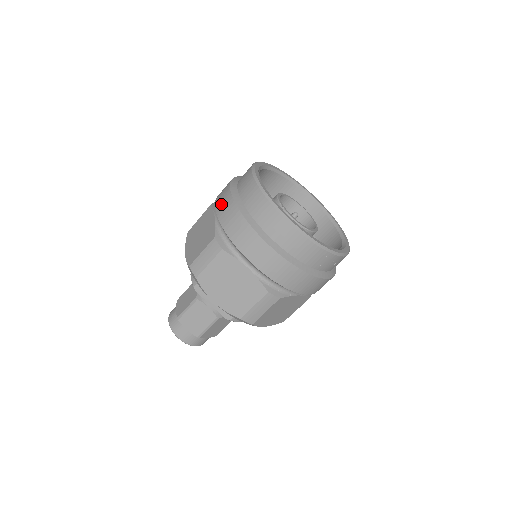
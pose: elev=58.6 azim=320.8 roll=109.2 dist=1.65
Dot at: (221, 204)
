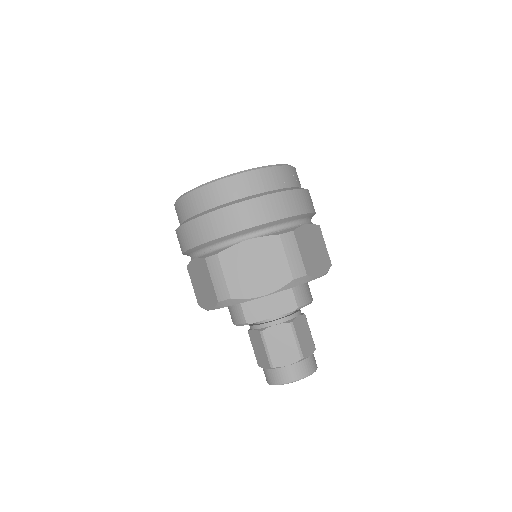
Dot at: (184, 241)
